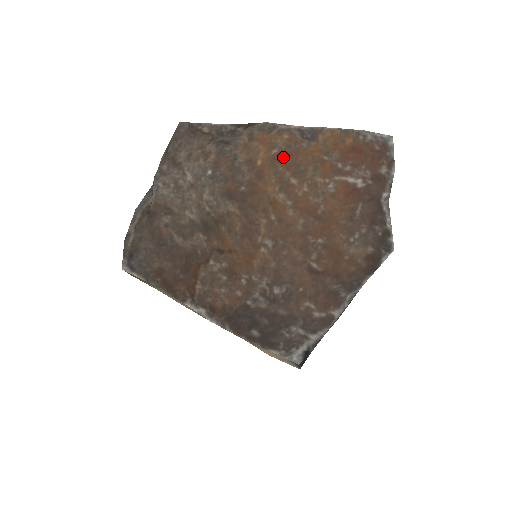
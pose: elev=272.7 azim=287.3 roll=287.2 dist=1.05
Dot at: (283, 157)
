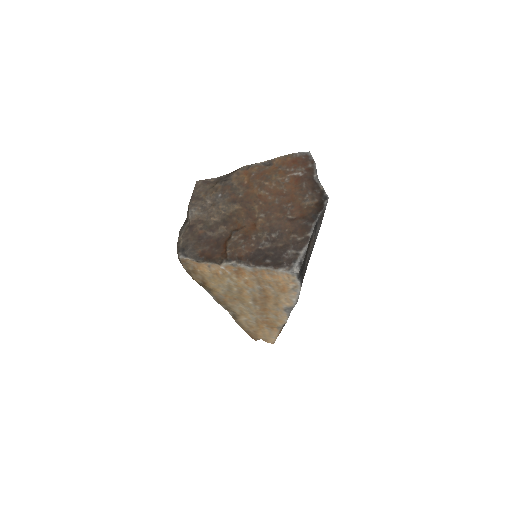
Dot at: (258, 176)
